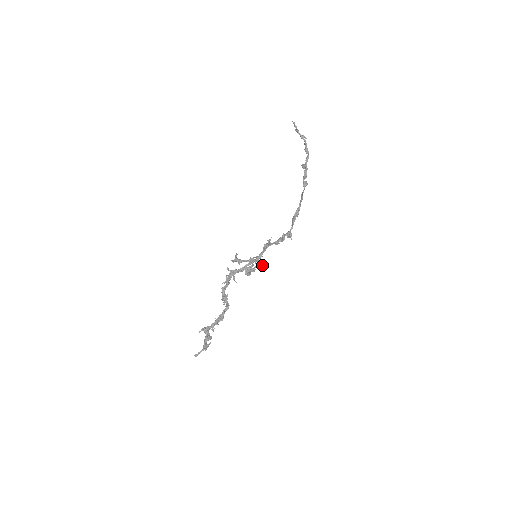
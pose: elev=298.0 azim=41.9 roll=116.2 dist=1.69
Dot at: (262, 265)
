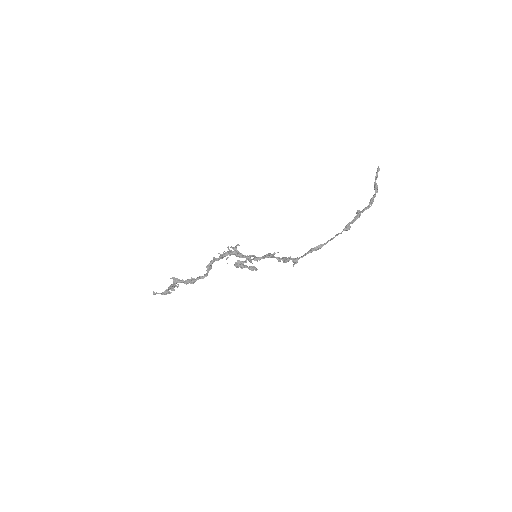
Dot at: (250, 269)
